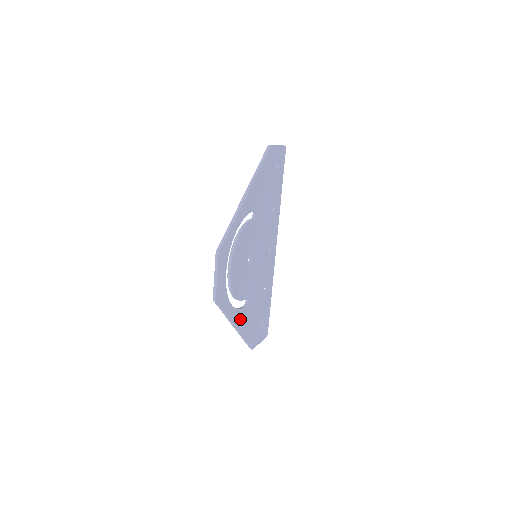
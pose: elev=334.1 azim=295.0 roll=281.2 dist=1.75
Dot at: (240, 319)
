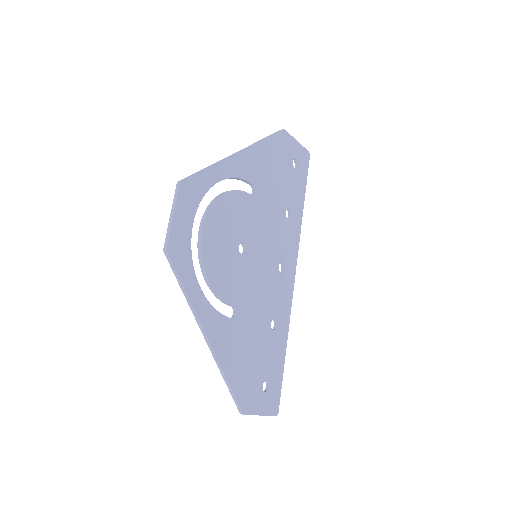
Dot at: (218, 330)
